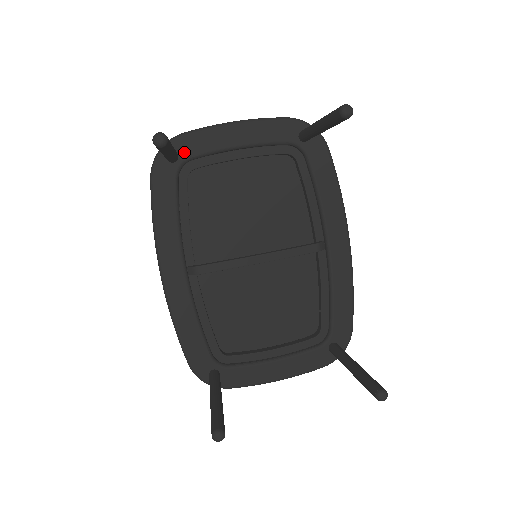
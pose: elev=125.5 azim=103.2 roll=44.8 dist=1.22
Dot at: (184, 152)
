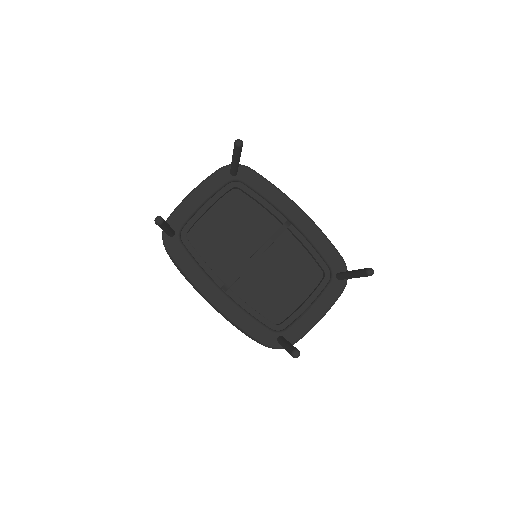
Dot at: (176, 226)
